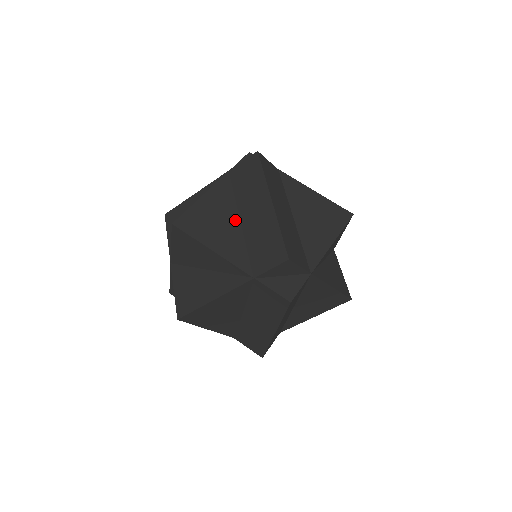
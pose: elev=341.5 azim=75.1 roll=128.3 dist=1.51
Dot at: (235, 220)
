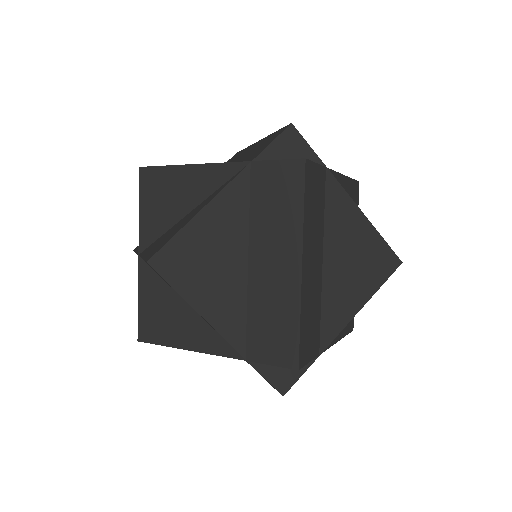
Dot at: (241, 262)
